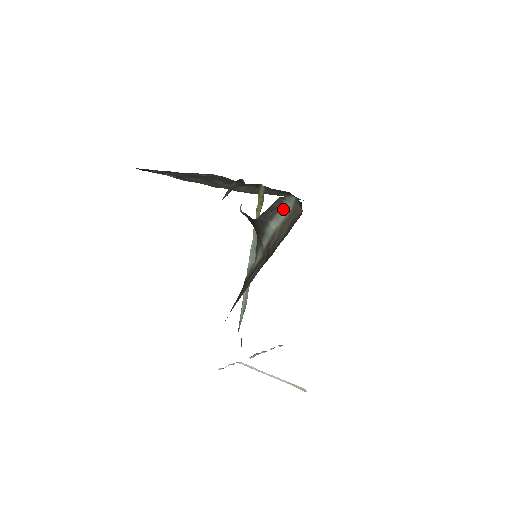
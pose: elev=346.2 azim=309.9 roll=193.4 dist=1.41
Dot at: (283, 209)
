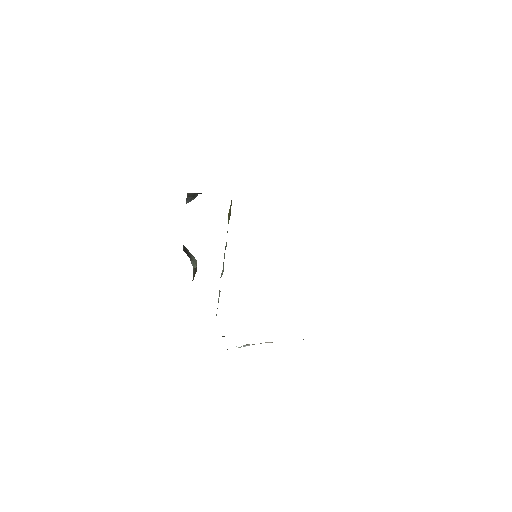
Dot at: (192, 256)
